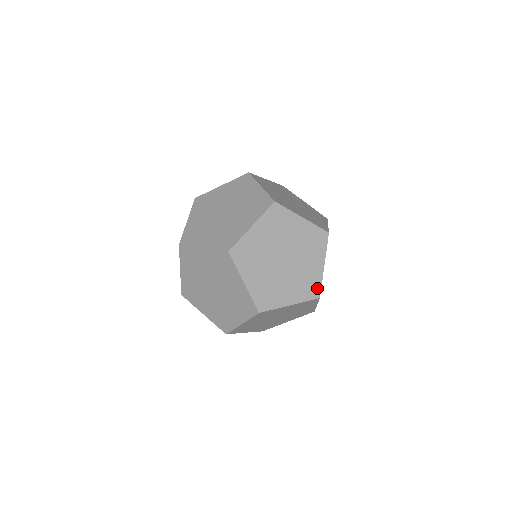
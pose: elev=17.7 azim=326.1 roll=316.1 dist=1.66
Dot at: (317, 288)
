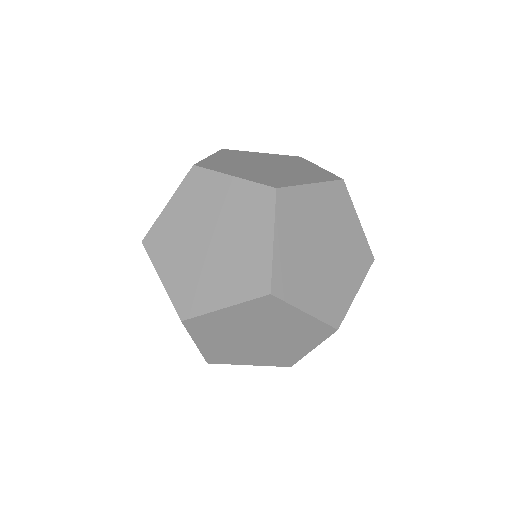
Dot at: (340, 315)
